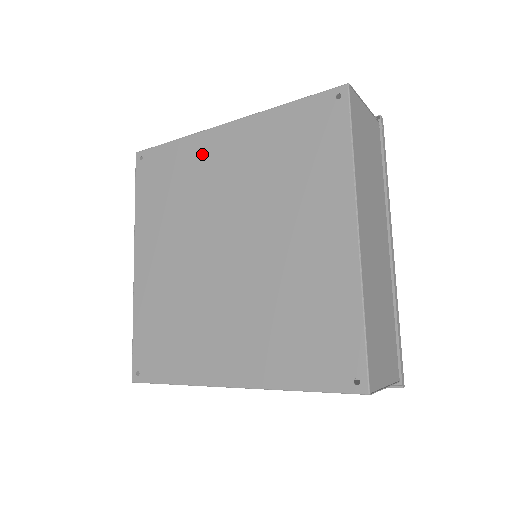
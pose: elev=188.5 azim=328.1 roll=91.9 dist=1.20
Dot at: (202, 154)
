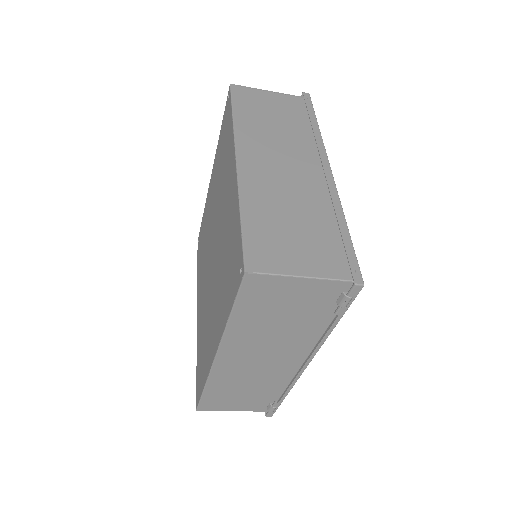
Dot at: (207, 207)
